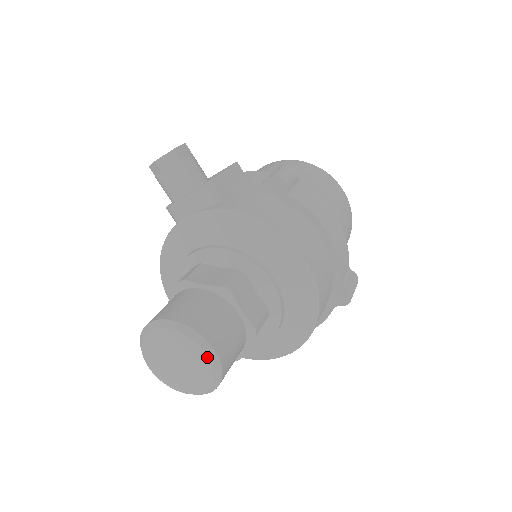
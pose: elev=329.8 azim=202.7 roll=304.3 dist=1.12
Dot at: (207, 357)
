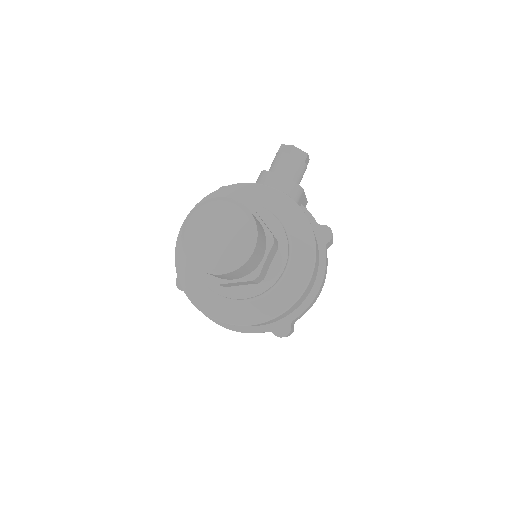
Dot at: (246, 250)
